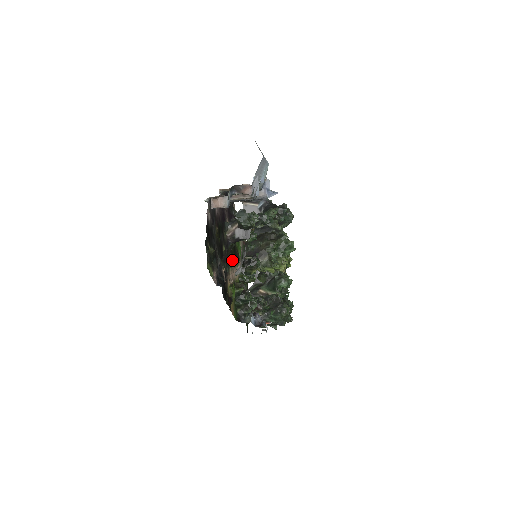
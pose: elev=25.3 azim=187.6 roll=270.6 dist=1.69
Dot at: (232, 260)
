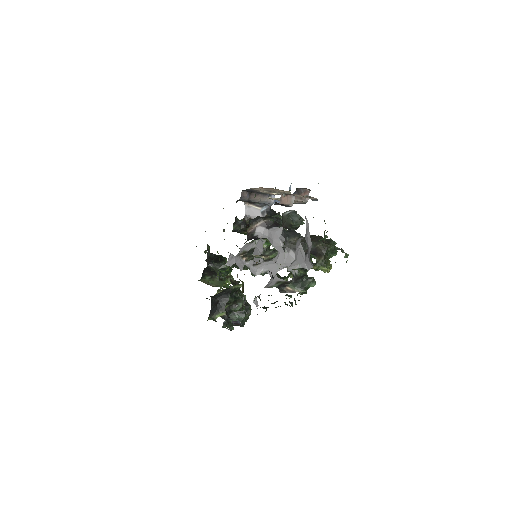
Dot at: occluded
